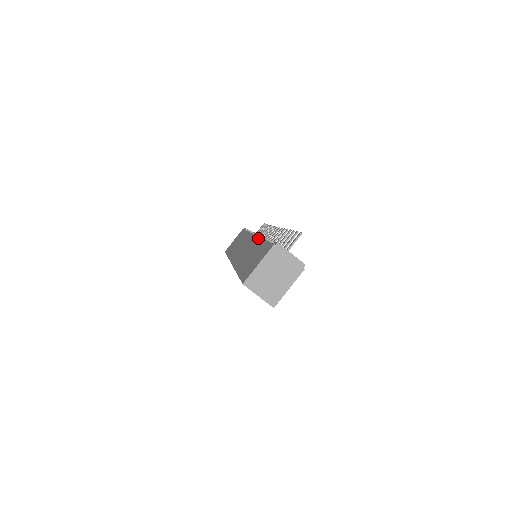
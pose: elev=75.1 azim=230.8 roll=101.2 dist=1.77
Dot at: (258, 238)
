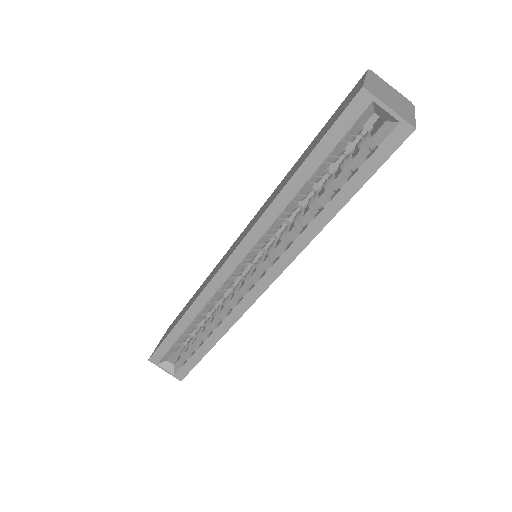
Dot at: (277, 186)
